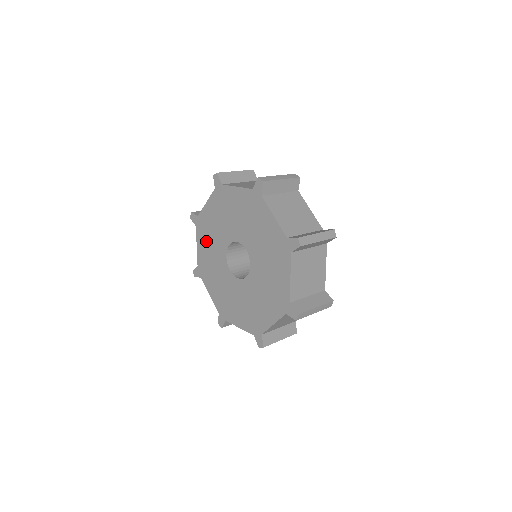
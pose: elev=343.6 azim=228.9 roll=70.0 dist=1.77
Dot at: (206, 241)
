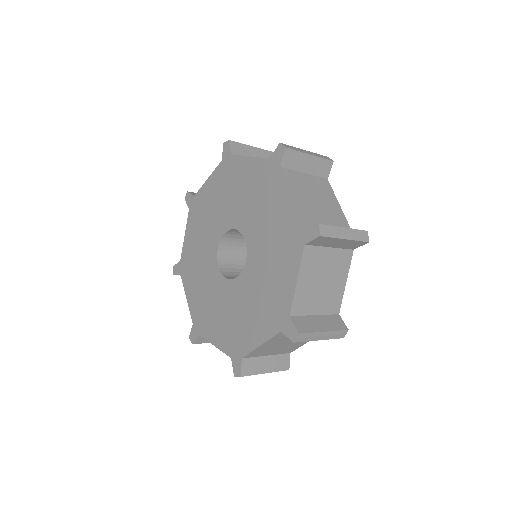
Dot at: (194, 278)
